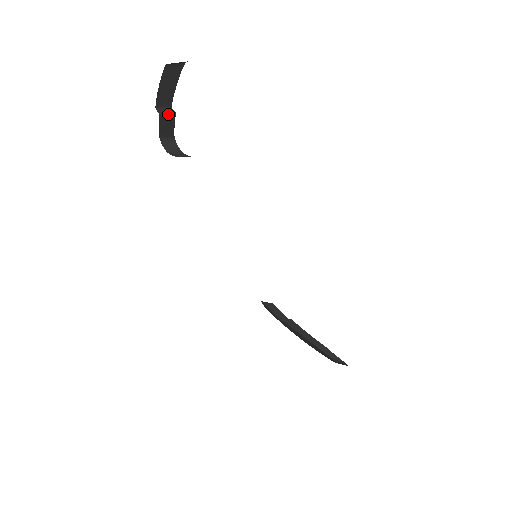
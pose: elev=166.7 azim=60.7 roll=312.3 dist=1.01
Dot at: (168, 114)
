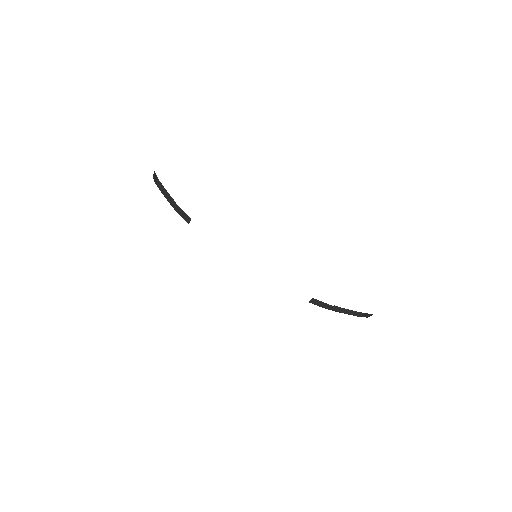
Dot at: (174, 205)
